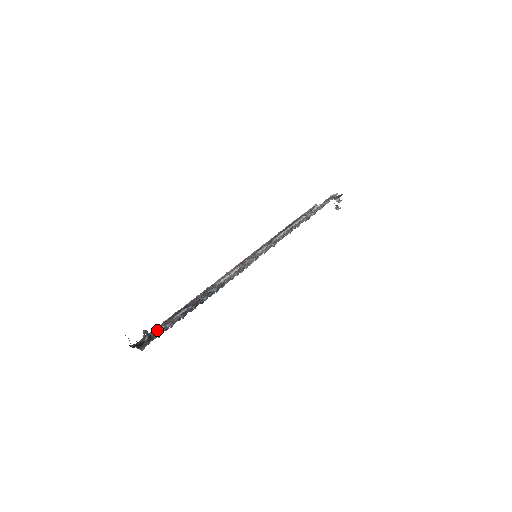
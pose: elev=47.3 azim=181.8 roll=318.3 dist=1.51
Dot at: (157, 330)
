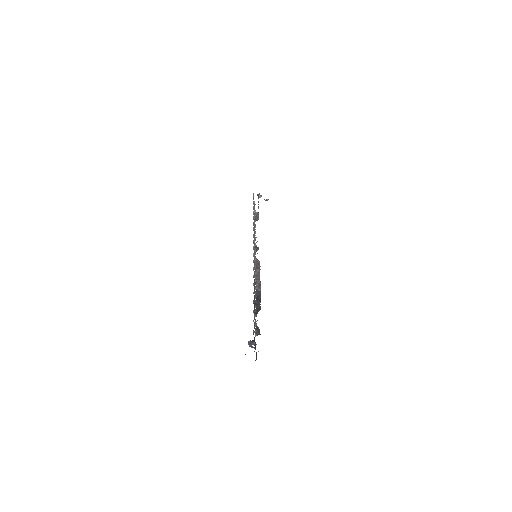
Dot at: occluded
